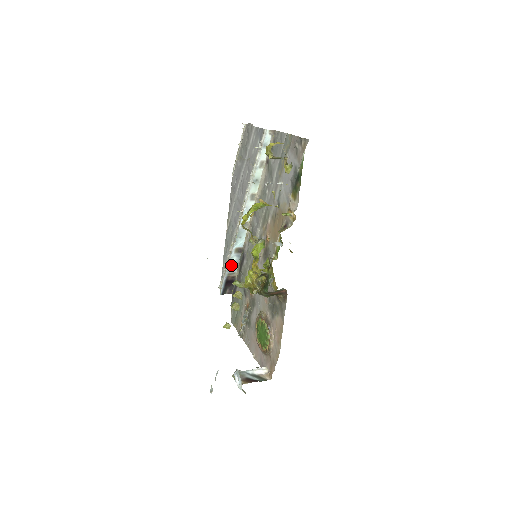
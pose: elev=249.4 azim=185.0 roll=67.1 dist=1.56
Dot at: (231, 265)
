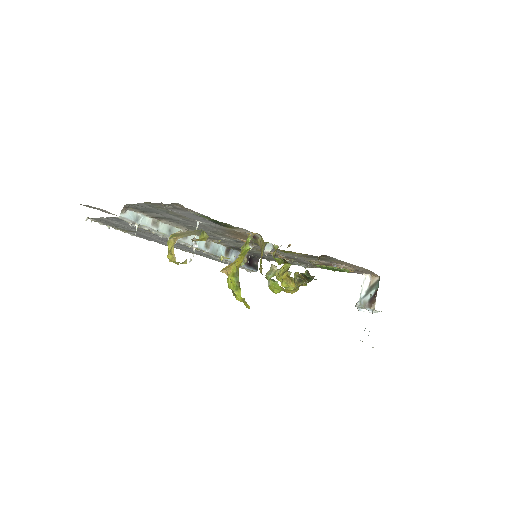
Dot at: occluded
